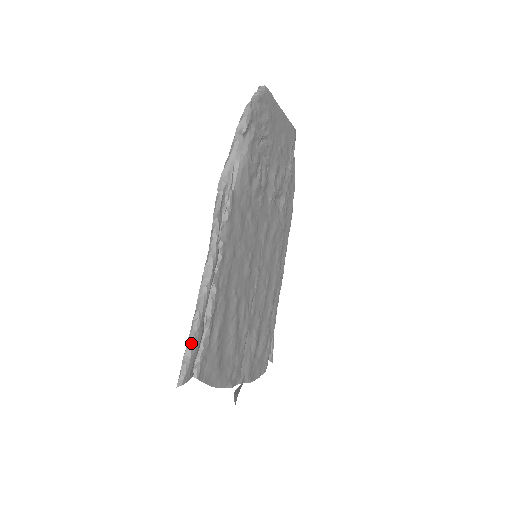
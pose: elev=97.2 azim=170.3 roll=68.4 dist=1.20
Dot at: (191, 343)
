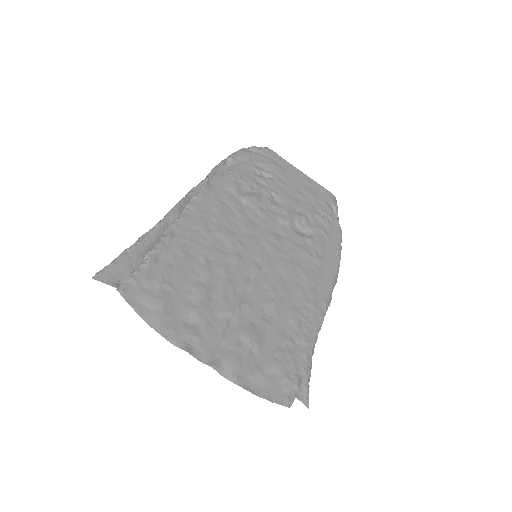
Dot at: (119, 256)
